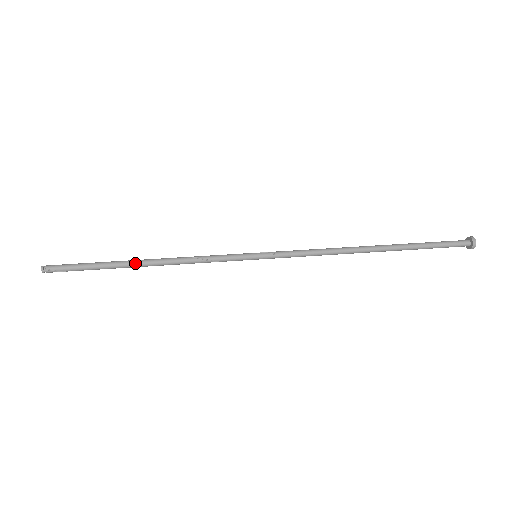
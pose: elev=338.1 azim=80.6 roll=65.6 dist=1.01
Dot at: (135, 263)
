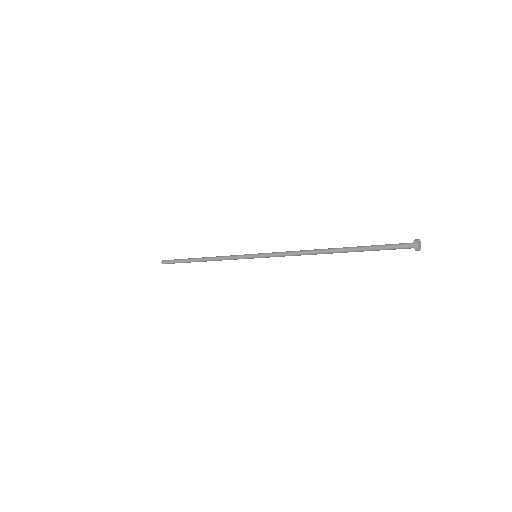
Dot at: (198, 258)
